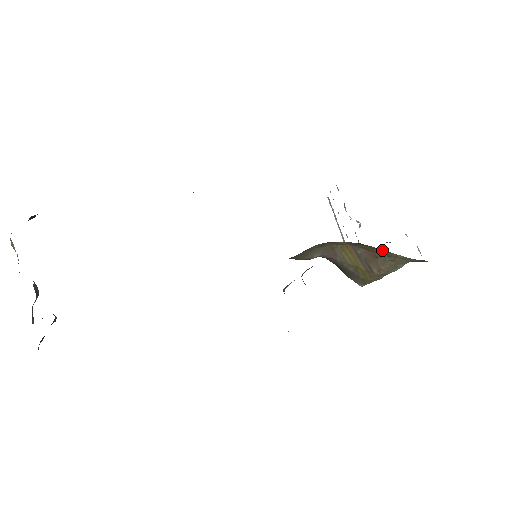
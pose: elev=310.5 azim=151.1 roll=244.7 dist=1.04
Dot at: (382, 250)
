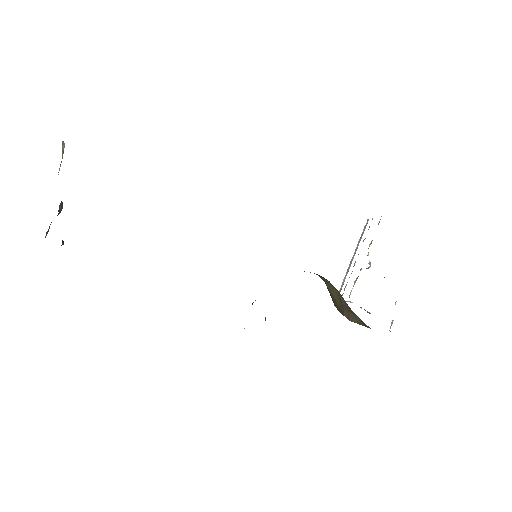
Dot at: occluded
